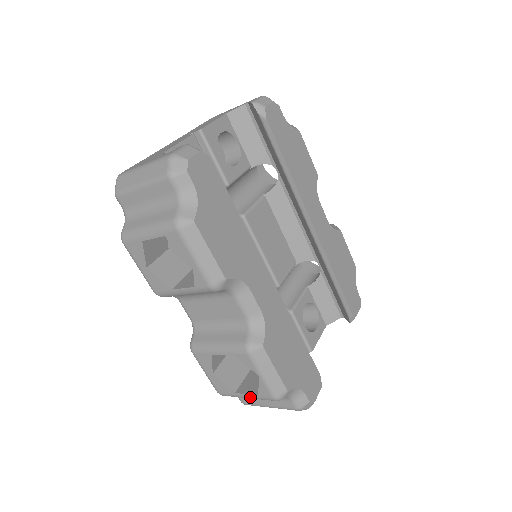
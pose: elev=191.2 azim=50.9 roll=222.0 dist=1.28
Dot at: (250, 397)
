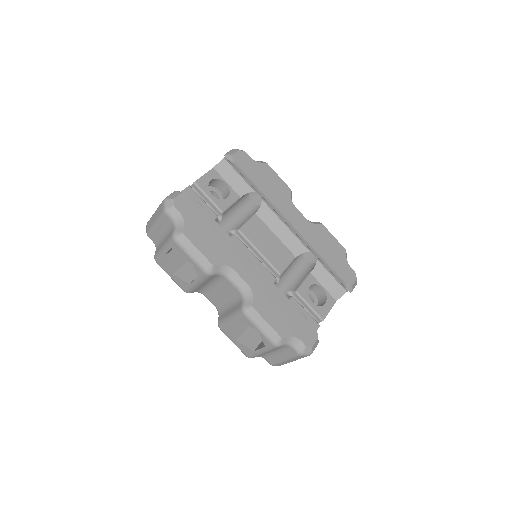
Dot at: (263, 351)
